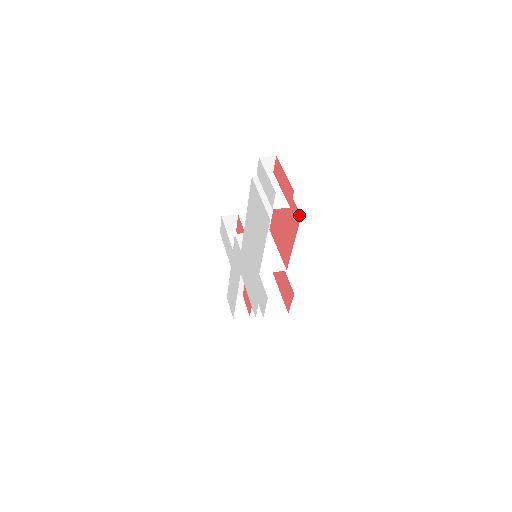
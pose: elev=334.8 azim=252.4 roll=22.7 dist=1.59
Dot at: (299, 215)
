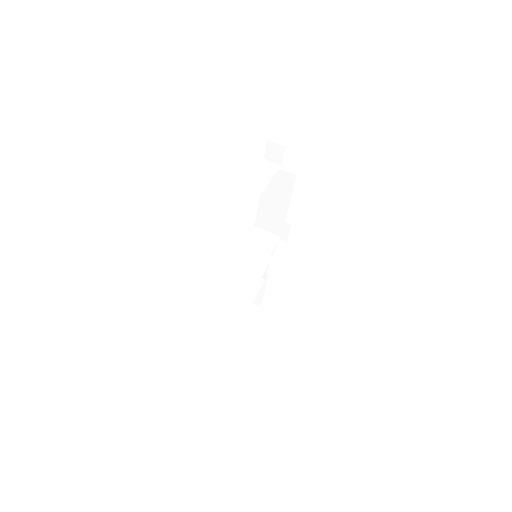
Dot at: occluded
